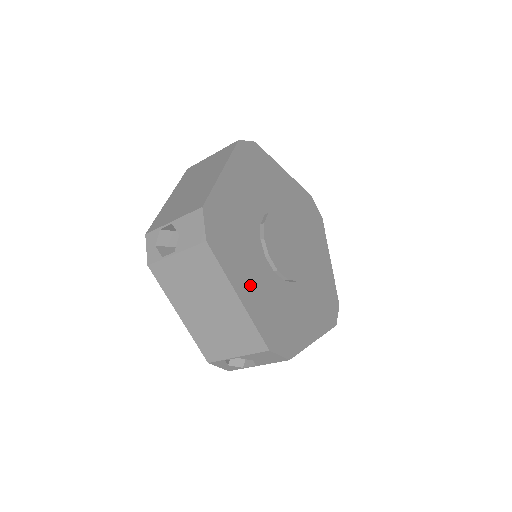
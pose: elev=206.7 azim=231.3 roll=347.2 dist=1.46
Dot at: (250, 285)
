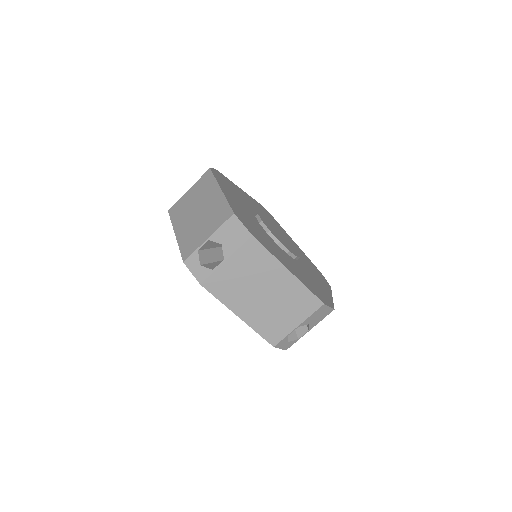
Dot at: (287, 263)
